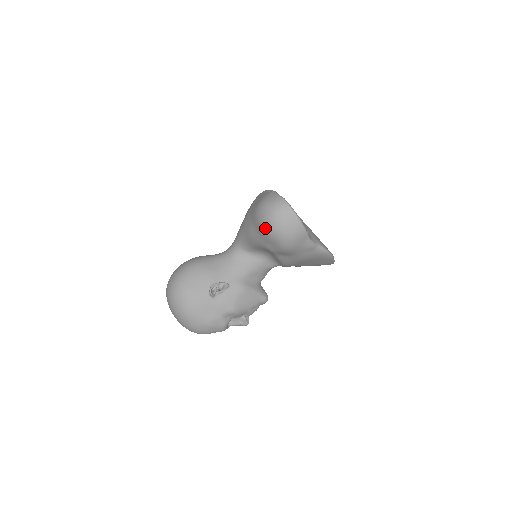
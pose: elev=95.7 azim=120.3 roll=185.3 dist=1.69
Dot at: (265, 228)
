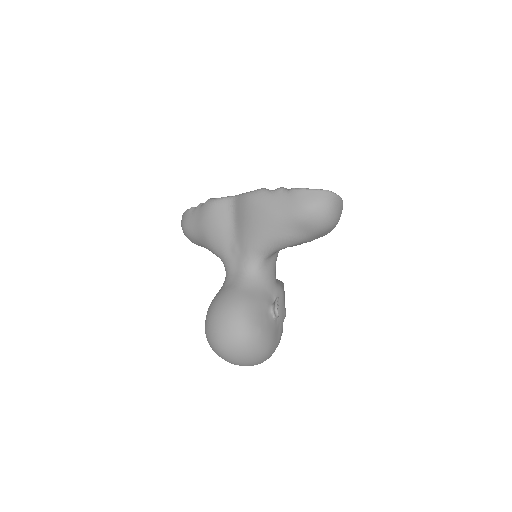
Dot at: (323, 226)
